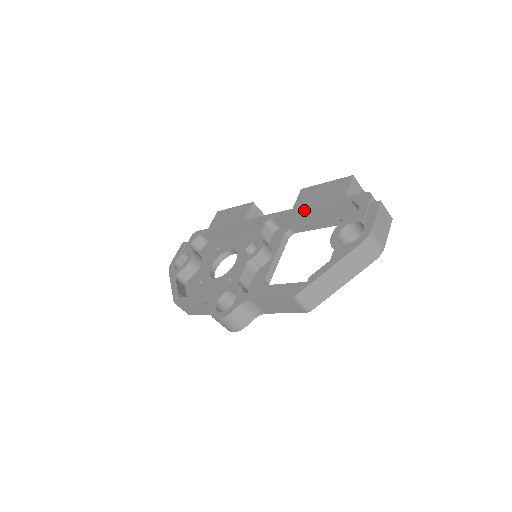
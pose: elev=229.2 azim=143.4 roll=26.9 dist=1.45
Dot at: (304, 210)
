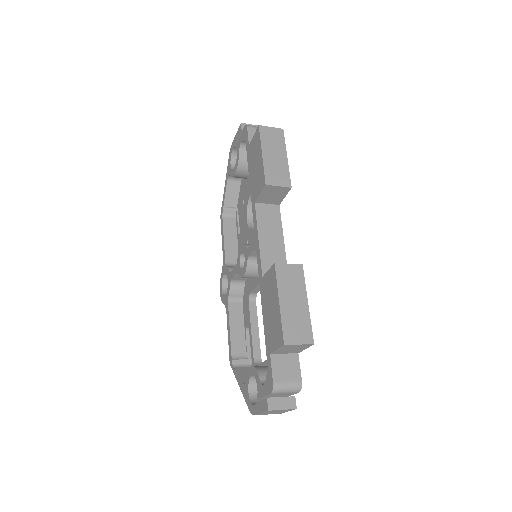
Dot at: (261, 300)
